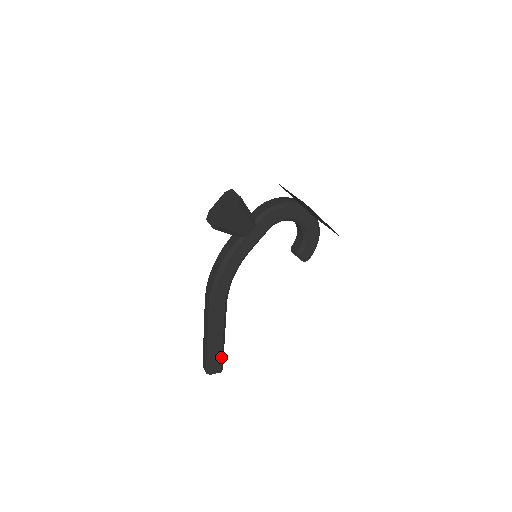
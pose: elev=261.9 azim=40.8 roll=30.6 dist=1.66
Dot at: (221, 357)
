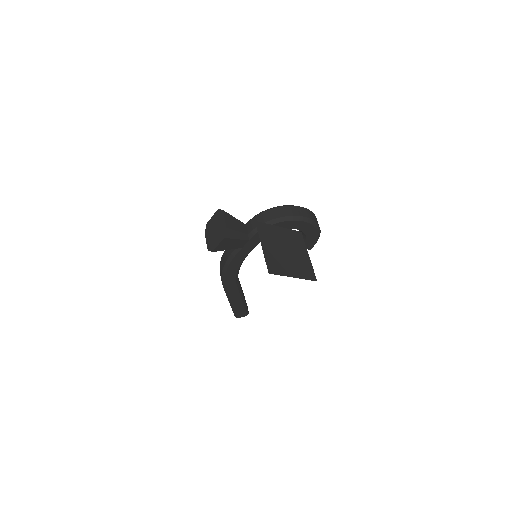
Dot at: (244, 309)
